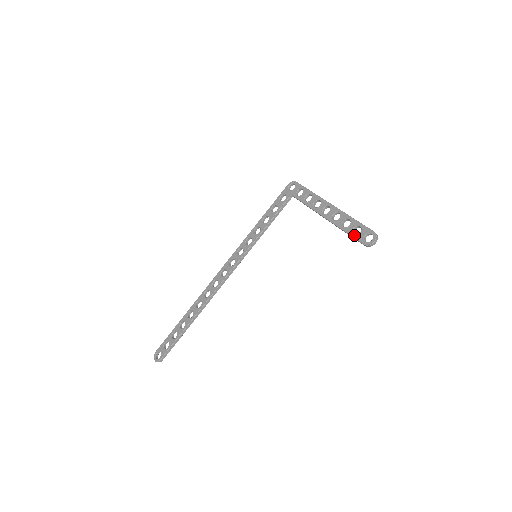
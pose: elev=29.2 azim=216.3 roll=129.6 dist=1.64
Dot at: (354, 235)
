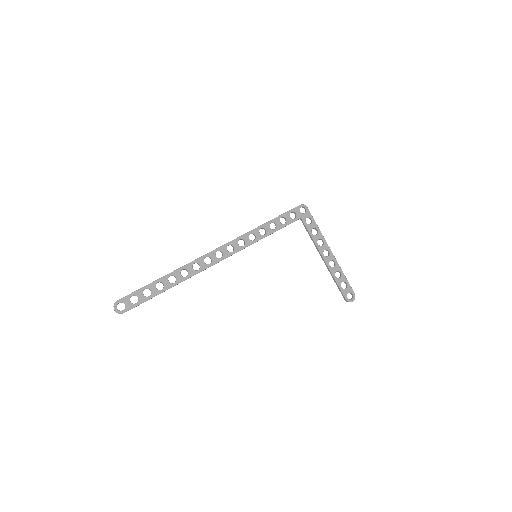
Dot at: (342, 288)
